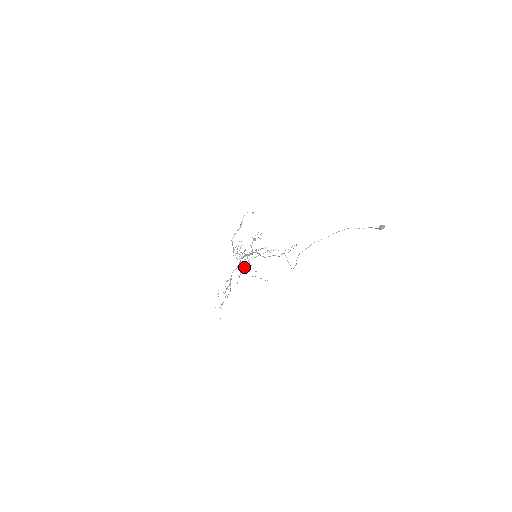
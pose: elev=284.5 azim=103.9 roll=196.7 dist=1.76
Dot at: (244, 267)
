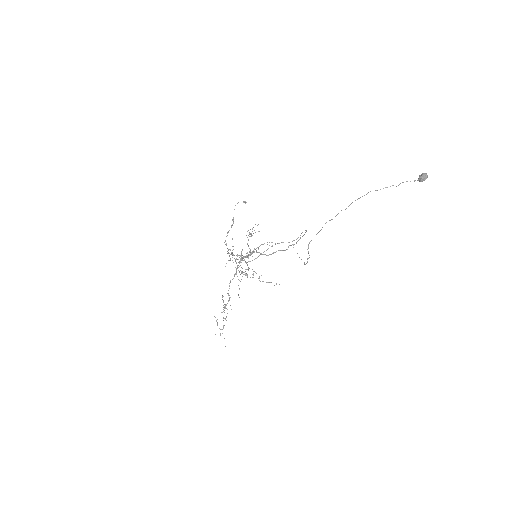
Dot at: (245, 273)
